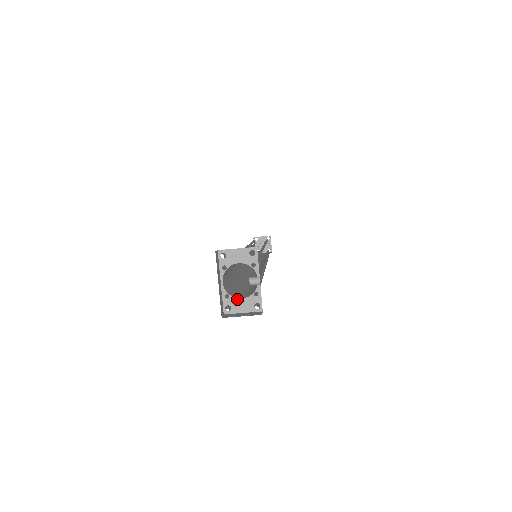
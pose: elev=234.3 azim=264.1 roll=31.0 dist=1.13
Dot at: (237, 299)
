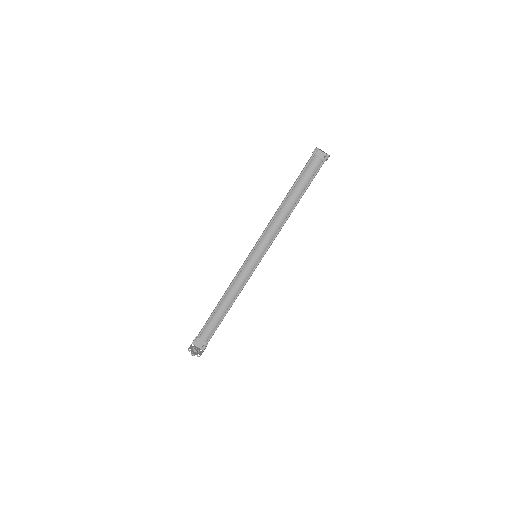
Dot at: occluded
